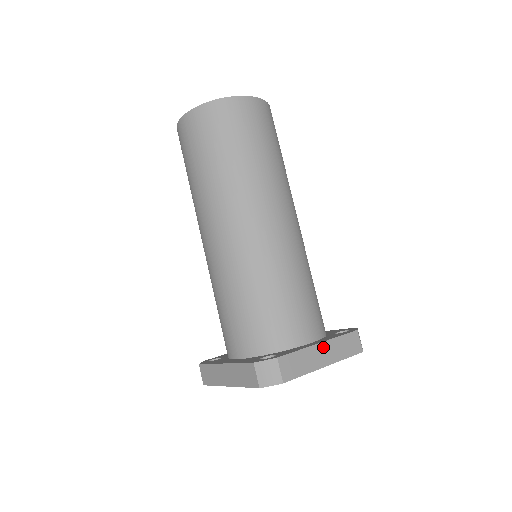
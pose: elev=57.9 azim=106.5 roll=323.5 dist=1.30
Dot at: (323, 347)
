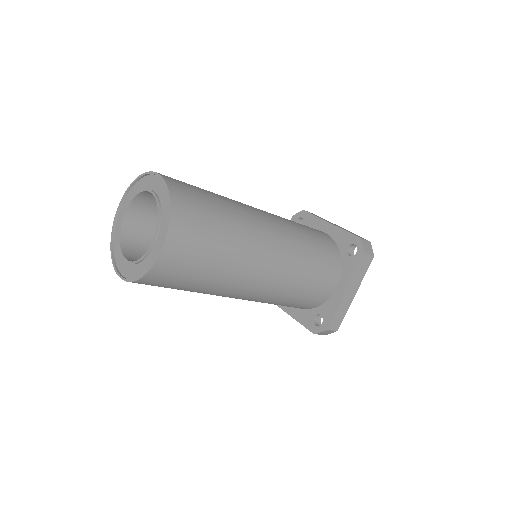
Dot at: (348, 291)
